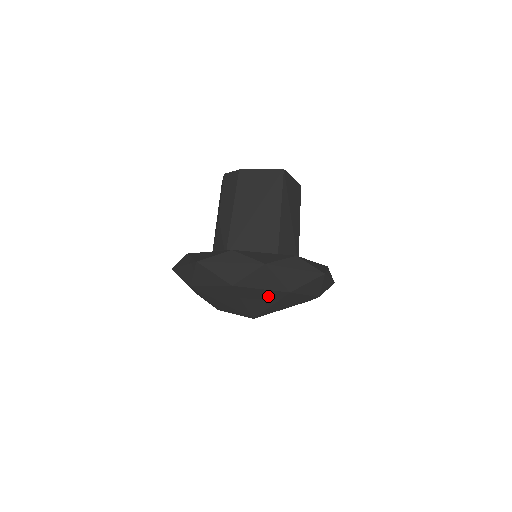
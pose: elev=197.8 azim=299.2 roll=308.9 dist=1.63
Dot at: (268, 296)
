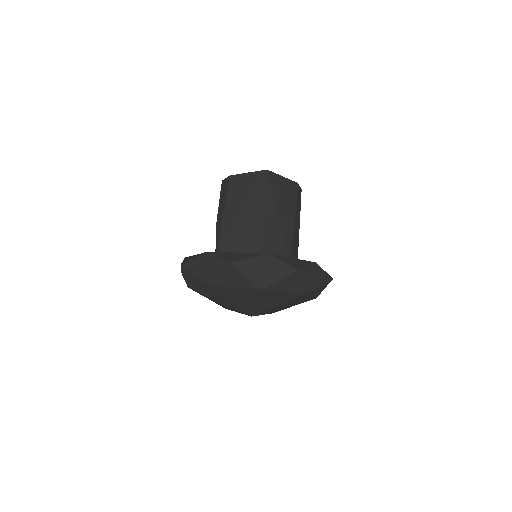
Dot at: (247, 294)
